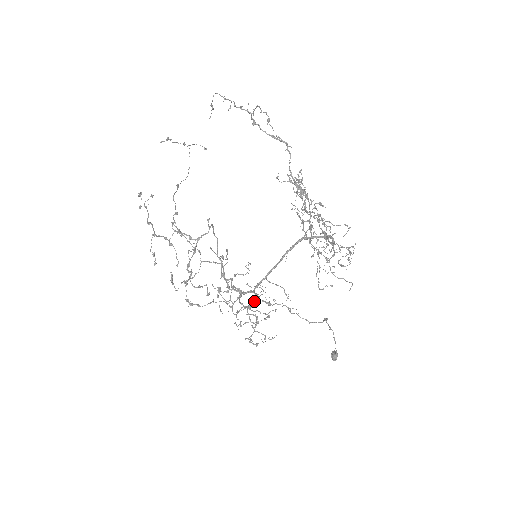
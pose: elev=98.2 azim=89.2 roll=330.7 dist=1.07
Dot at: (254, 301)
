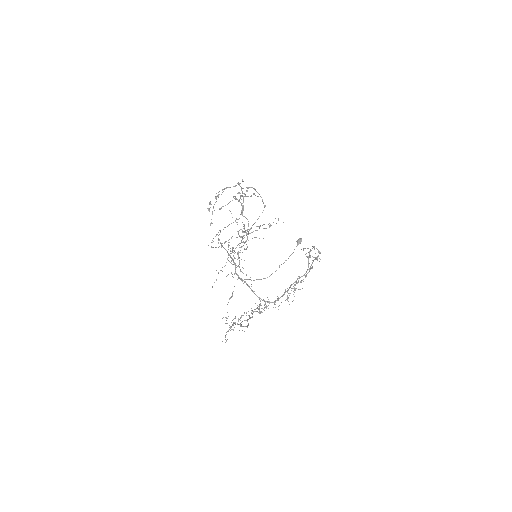
Dot at: (239, 261)
